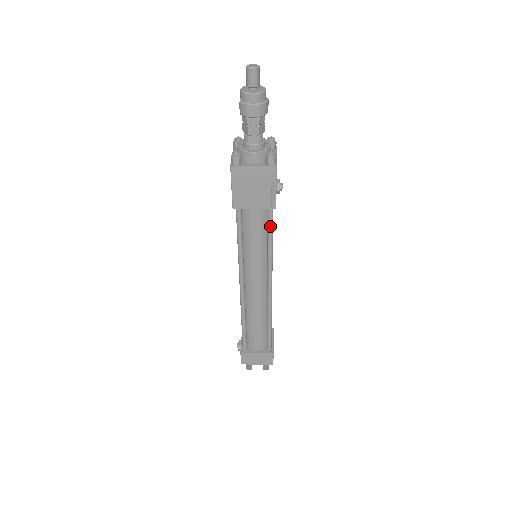
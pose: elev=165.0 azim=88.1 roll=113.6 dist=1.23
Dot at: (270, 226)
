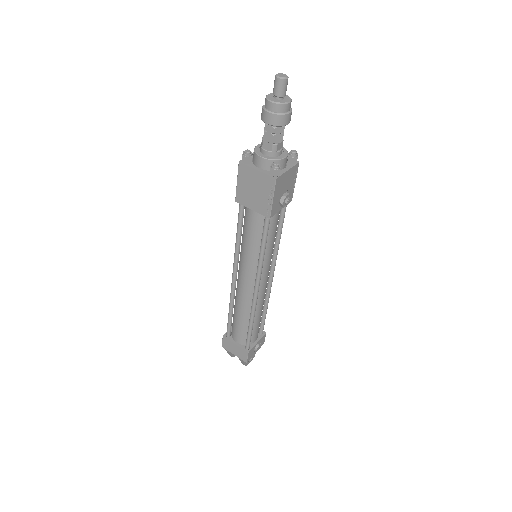
Dot at: (264, 233)
